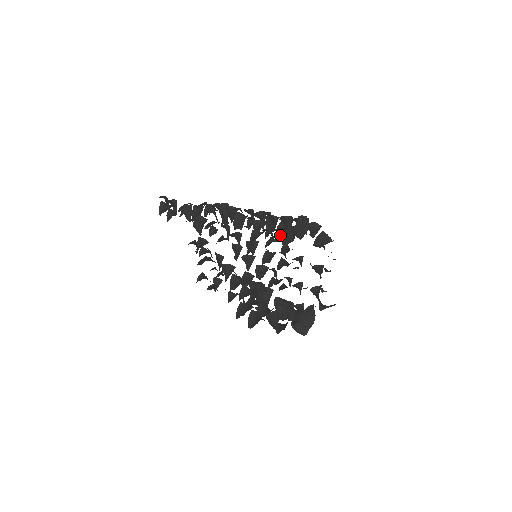
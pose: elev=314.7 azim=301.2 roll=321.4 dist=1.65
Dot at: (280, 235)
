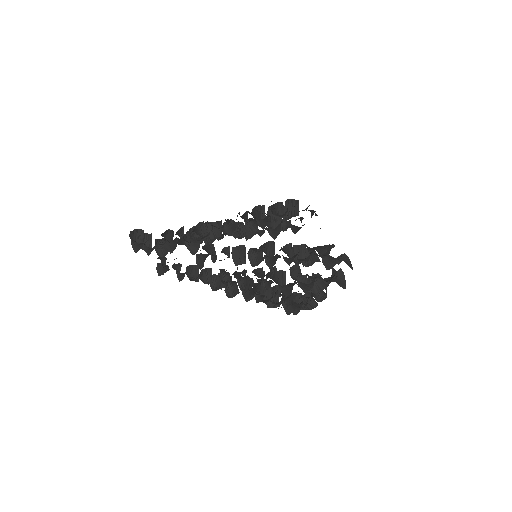
Dot at: (286, 208)
